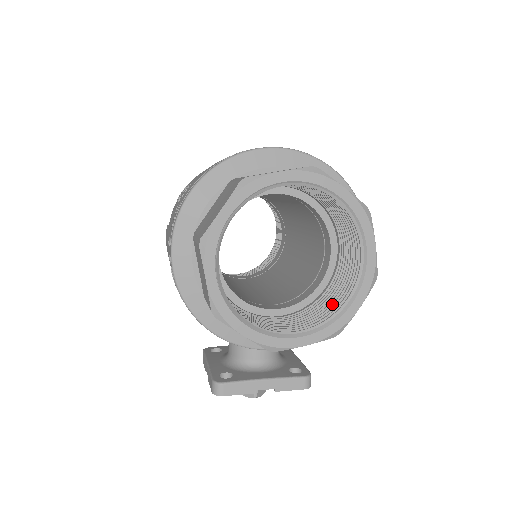
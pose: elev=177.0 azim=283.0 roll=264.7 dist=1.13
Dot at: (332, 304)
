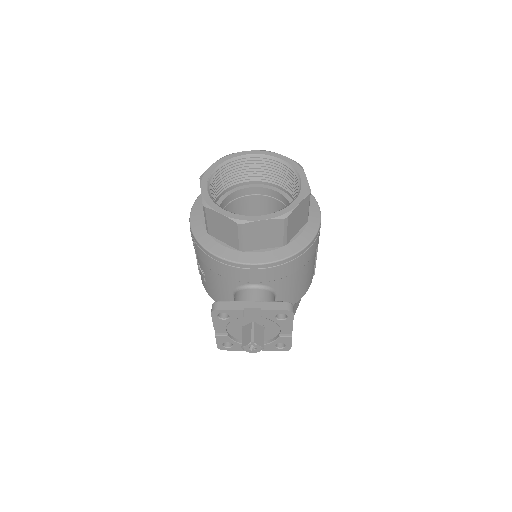
Dot at: occluded
